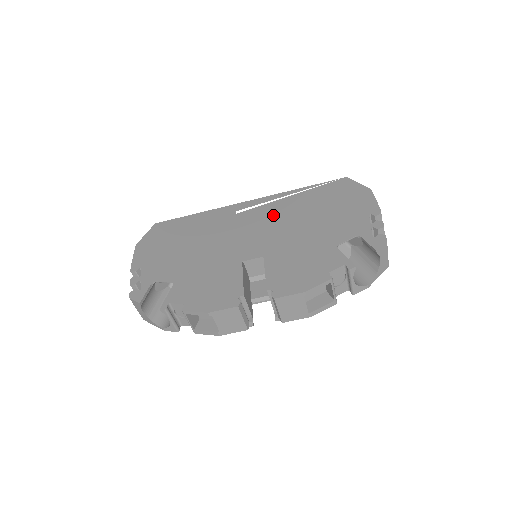
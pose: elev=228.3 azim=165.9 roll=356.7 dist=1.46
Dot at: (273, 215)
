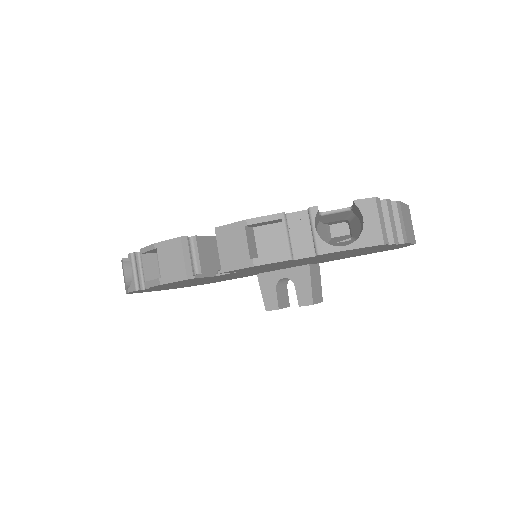
Dot at: occluded
